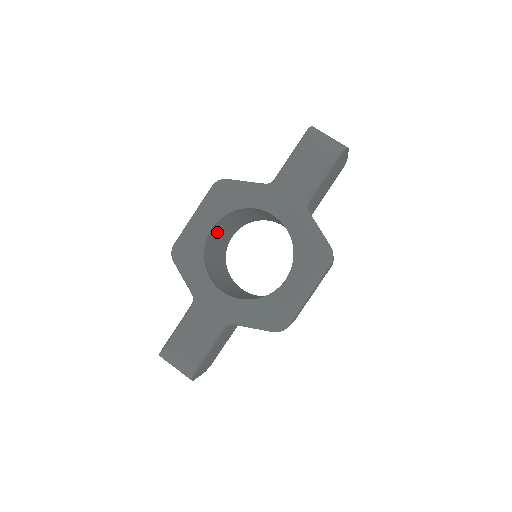
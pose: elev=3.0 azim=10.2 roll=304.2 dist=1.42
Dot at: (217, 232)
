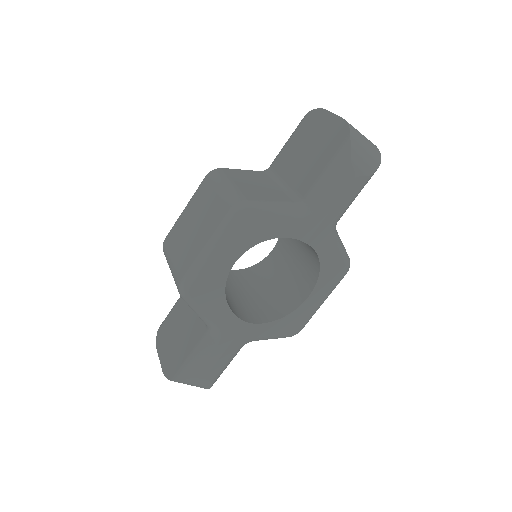
Dot at: occluded
